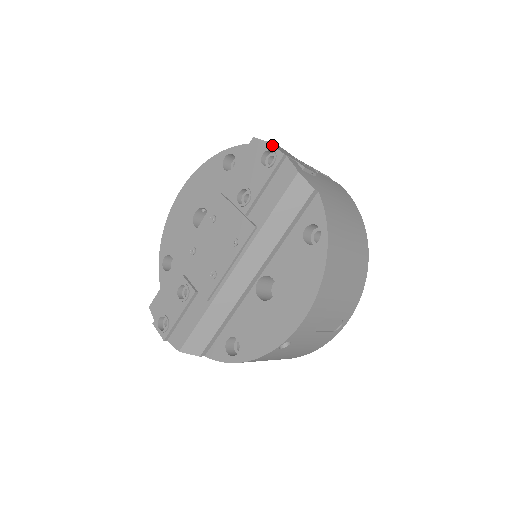
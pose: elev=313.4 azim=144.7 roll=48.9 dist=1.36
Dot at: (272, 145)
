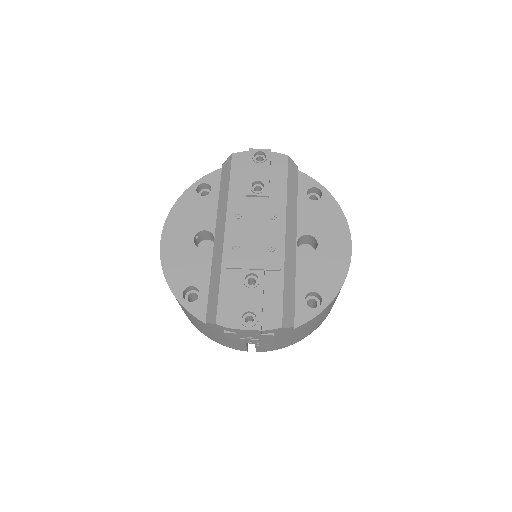
Dot at: (256, 149)
